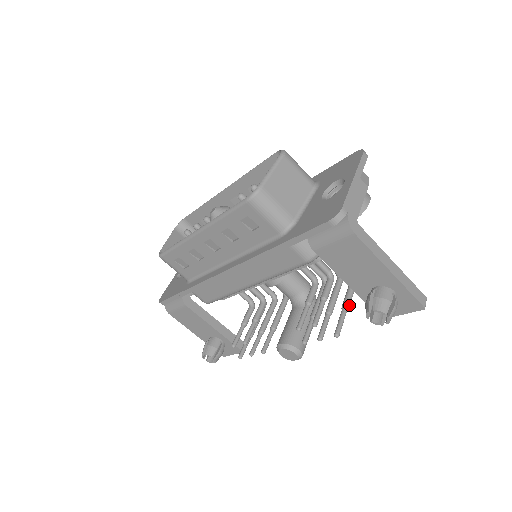
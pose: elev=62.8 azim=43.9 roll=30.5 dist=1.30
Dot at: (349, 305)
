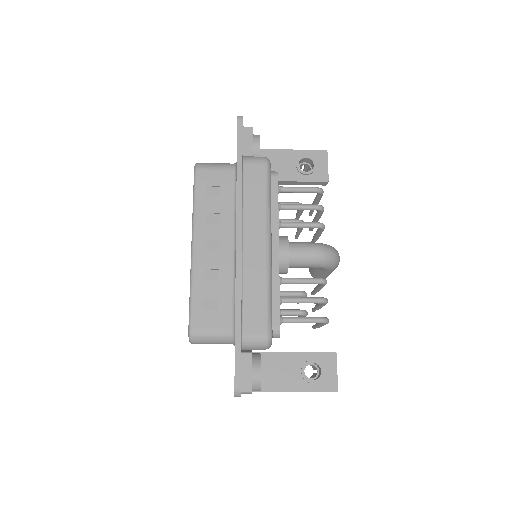
Dot at: occluded
